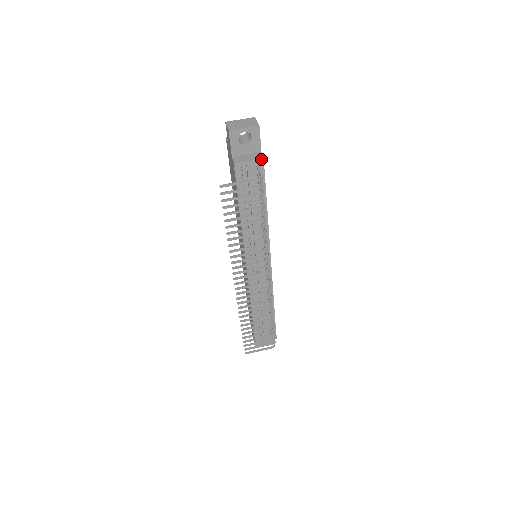
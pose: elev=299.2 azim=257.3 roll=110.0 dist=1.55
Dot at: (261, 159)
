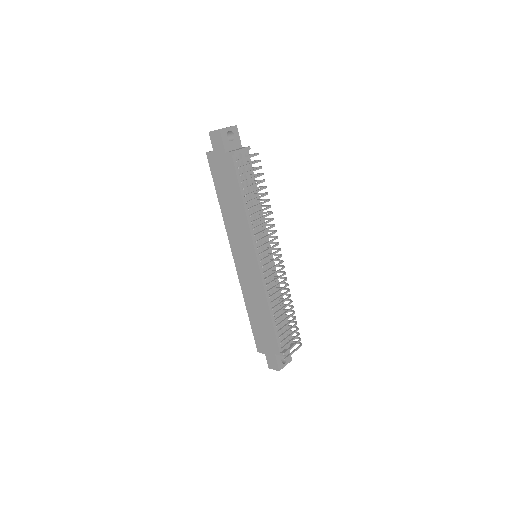
Dot at: (248, 147)
